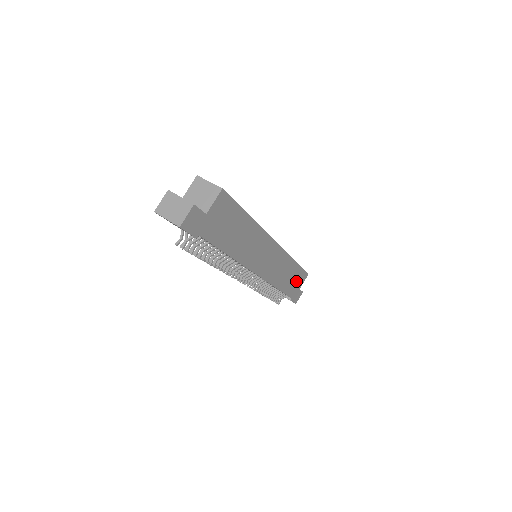
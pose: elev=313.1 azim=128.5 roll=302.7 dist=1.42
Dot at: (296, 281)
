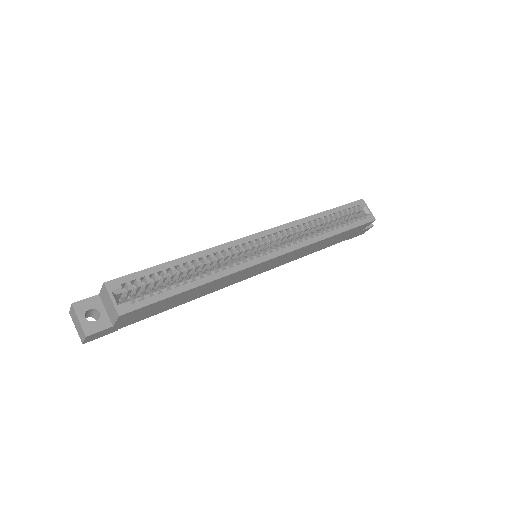
Dot at: (349, 234)
